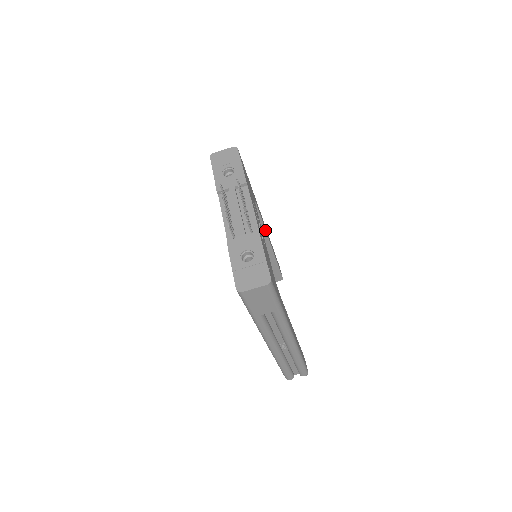
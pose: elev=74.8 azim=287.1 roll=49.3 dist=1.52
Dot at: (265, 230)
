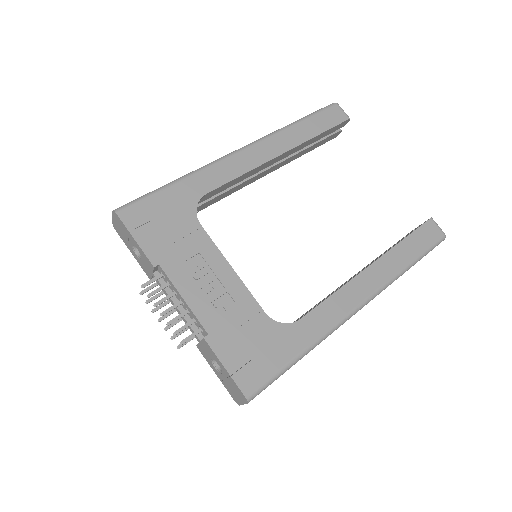
Dot at: (254, 168)
